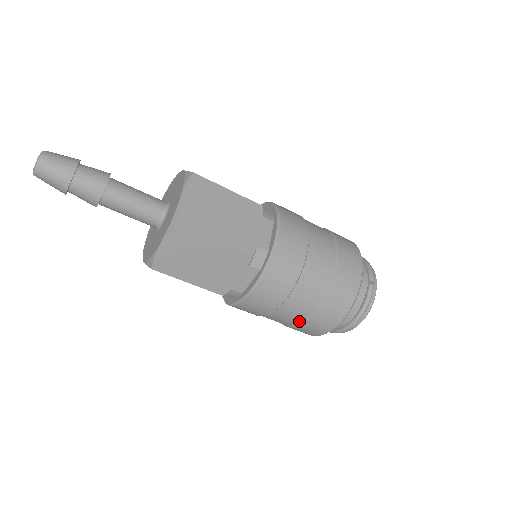
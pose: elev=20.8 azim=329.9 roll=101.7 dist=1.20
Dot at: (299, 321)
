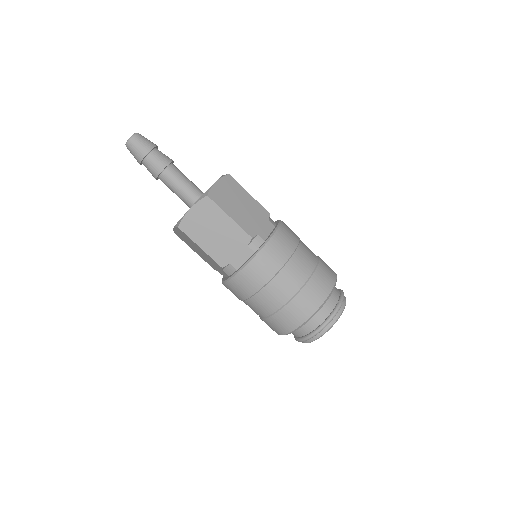
Dot at: (275, 310)
